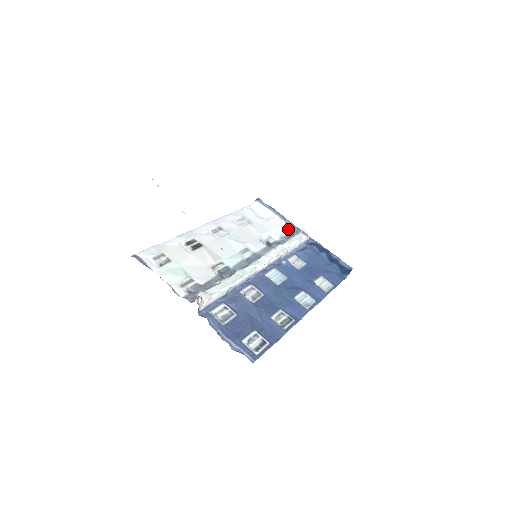
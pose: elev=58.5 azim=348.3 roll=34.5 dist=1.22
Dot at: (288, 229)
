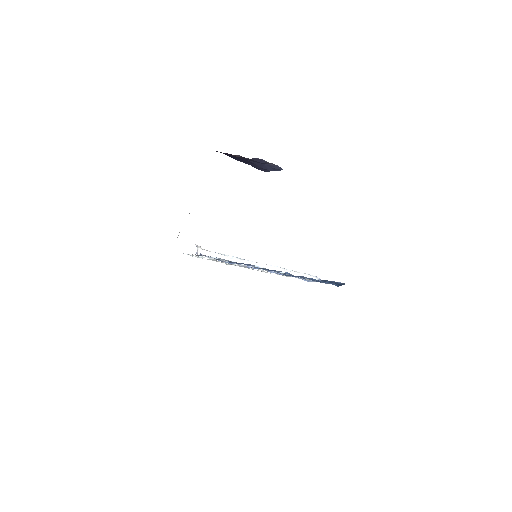
Dot at: occluded
